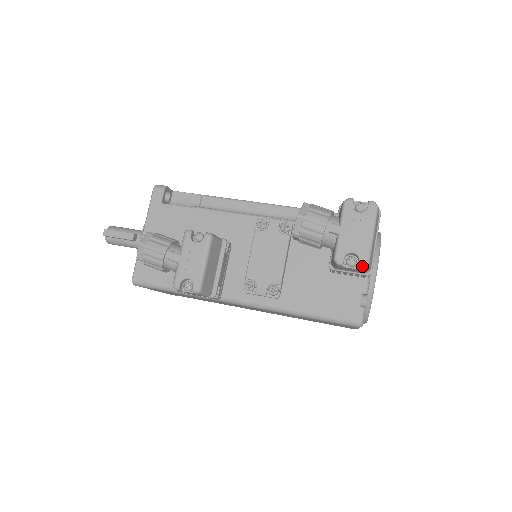
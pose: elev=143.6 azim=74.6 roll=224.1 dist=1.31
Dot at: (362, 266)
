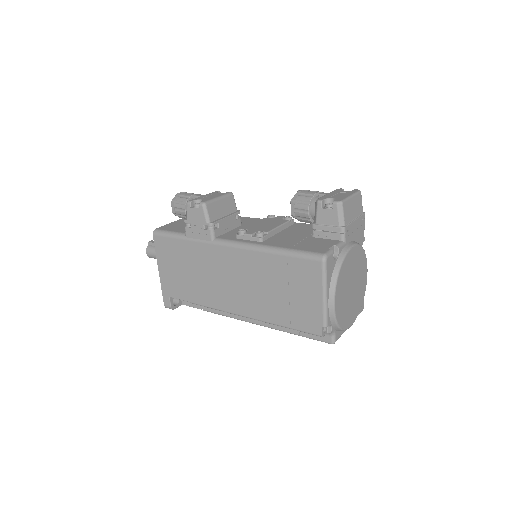
Dot at: (336, 201)
